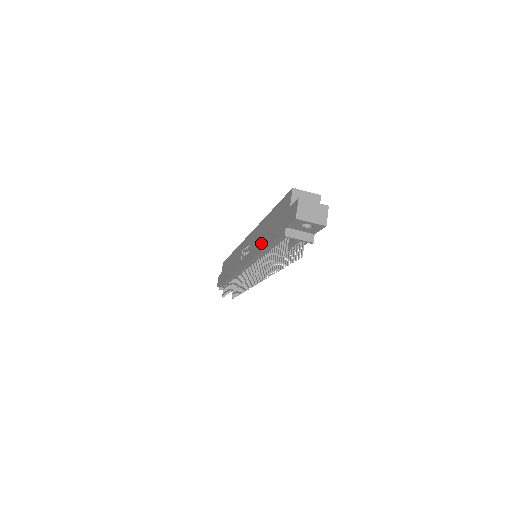
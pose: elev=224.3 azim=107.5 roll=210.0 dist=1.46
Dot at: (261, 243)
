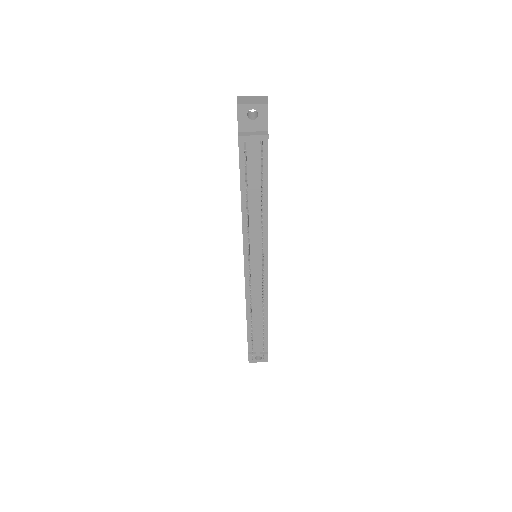
Dot at: occluded
